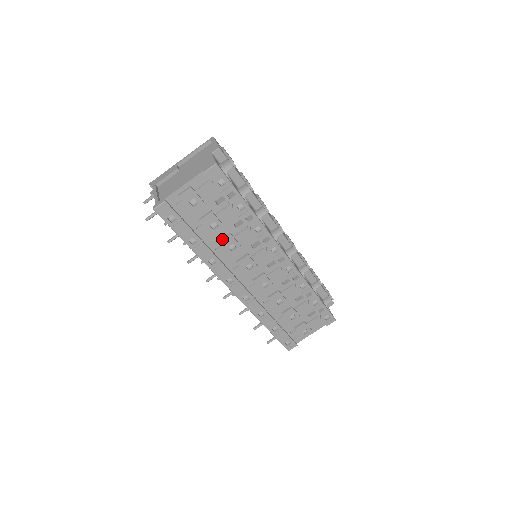
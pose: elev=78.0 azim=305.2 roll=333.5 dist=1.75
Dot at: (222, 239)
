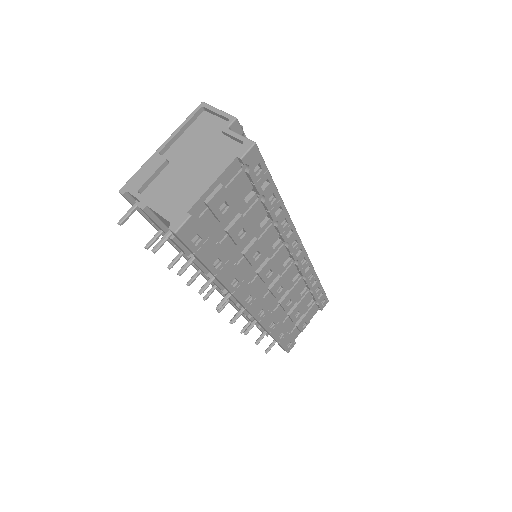
Dot at: (247, 248)
